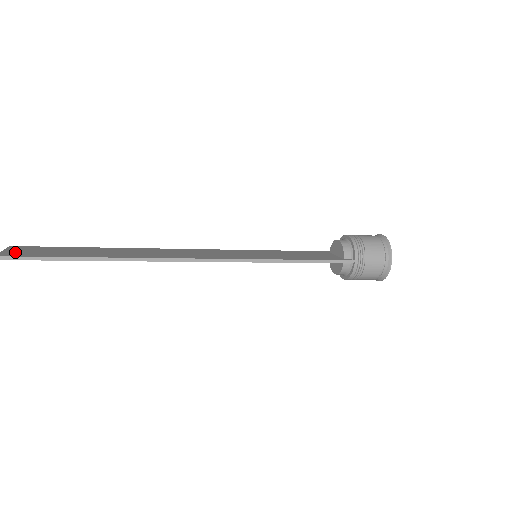
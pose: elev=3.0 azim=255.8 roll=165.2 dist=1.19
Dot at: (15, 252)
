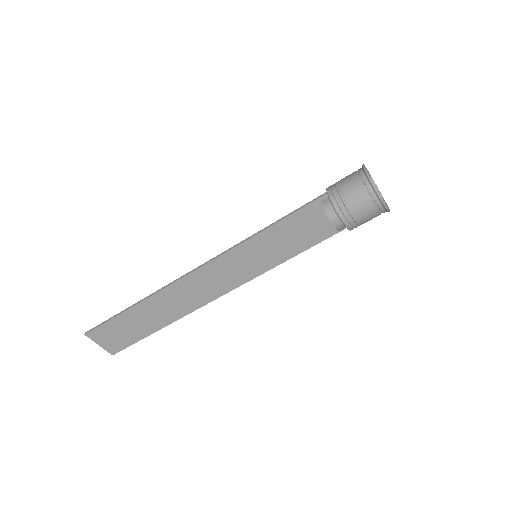
Dot at: (103, 336)
